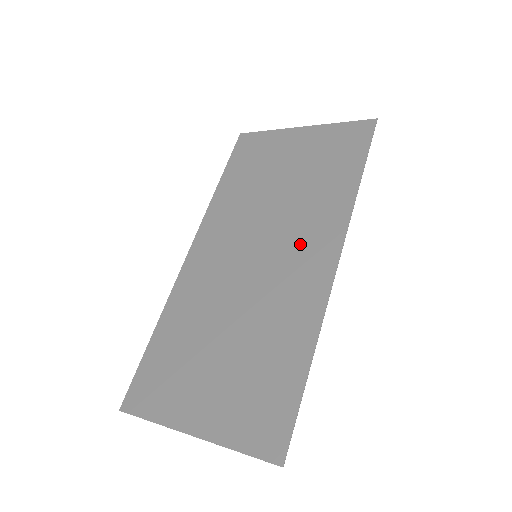
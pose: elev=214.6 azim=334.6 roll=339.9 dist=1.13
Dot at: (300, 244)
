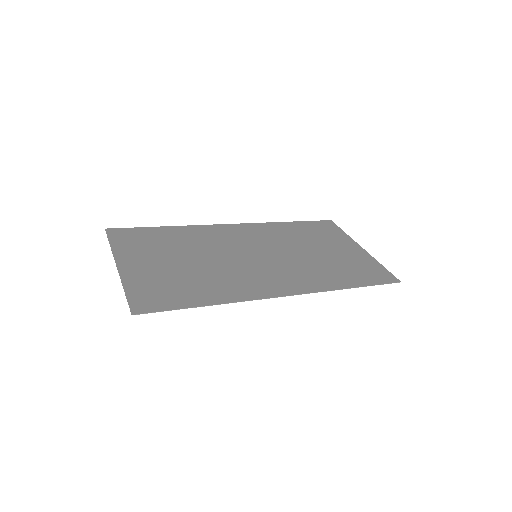
Dot at: (282, 274)
